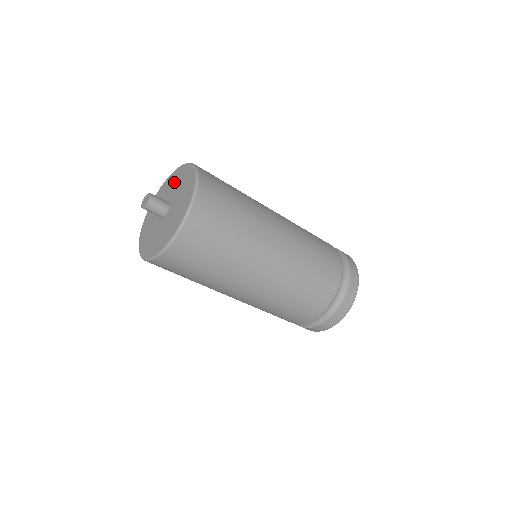
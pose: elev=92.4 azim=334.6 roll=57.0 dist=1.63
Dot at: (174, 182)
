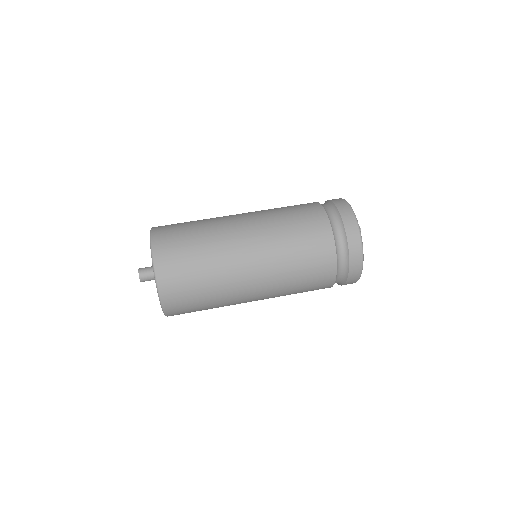
Dot at: occluded
